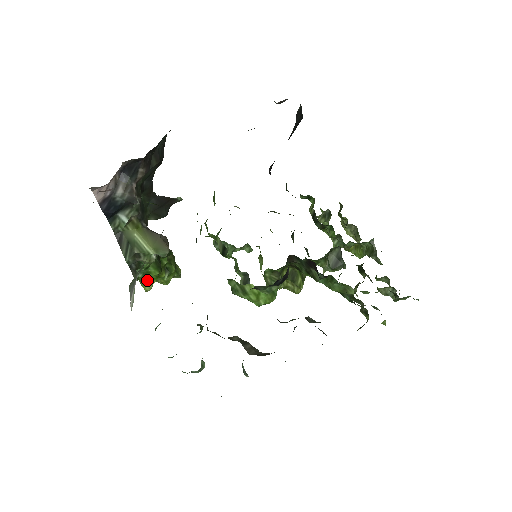
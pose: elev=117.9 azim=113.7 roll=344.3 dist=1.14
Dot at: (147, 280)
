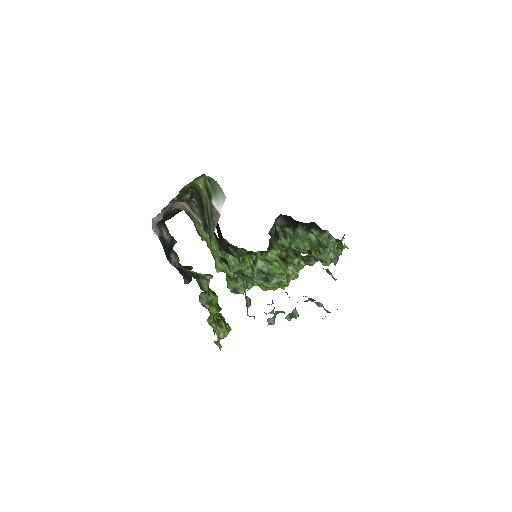
Dot at: (215, 308)
